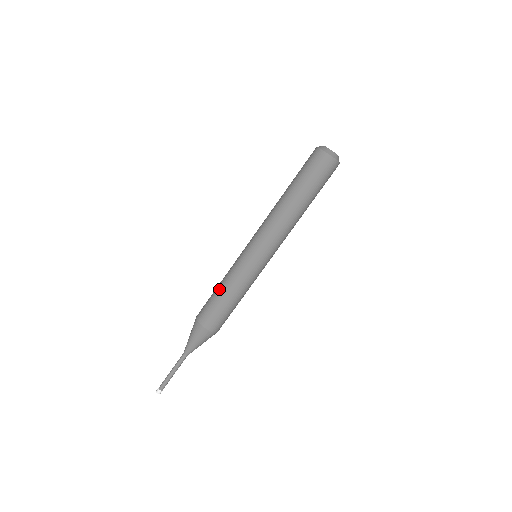
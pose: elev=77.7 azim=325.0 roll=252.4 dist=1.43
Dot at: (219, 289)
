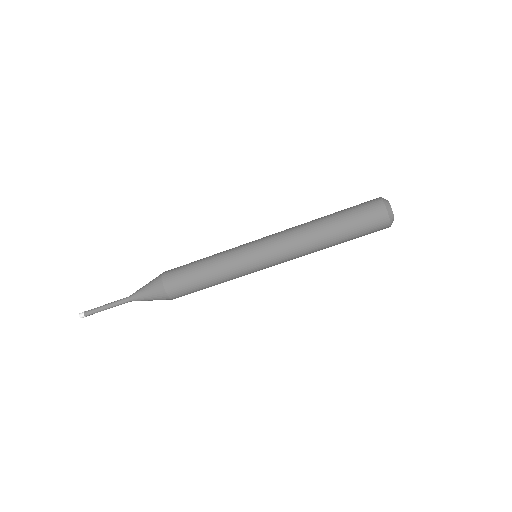
Dot at: (203, 258)
